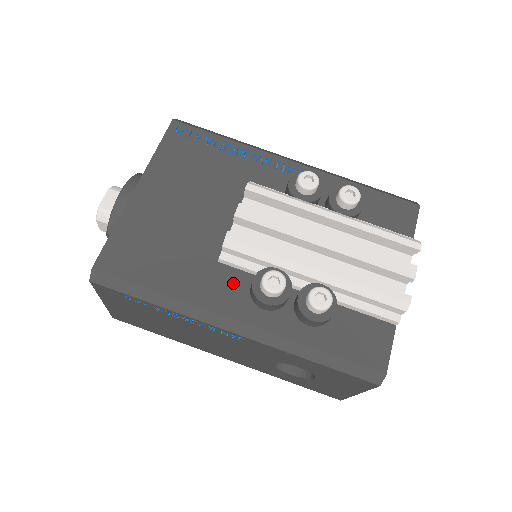
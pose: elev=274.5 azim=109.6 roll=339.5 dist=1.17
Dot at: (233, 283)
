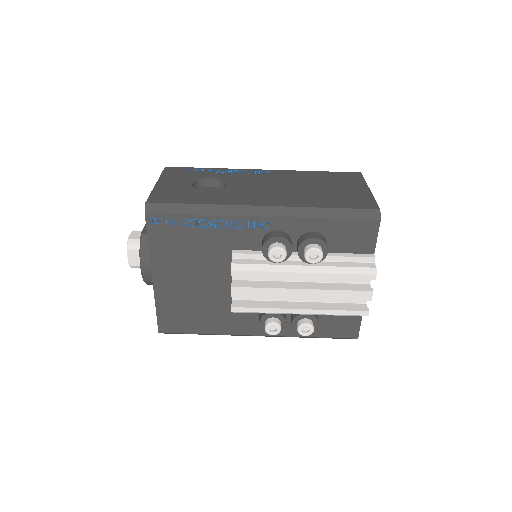
Dot at: (247, 317)
